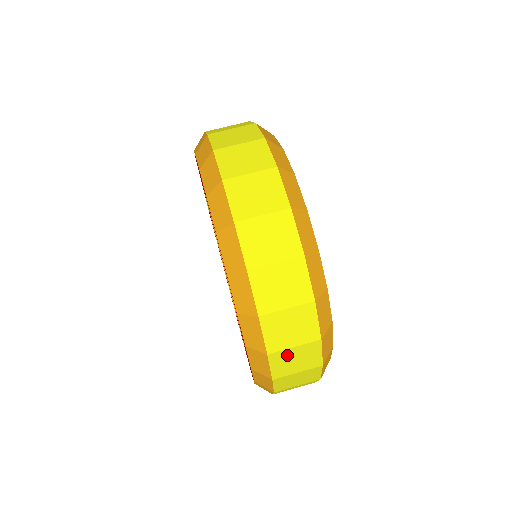
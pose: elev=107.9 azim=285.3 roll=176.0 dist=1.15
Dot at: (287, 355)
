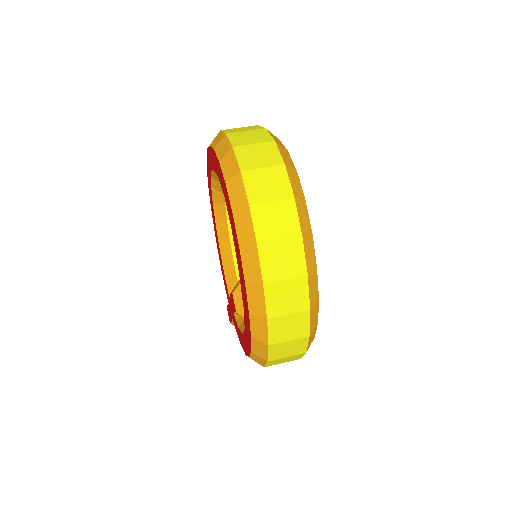
Dot at: (258, 176)
